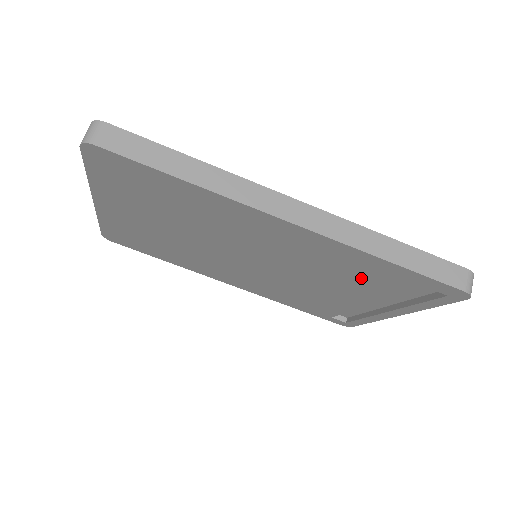
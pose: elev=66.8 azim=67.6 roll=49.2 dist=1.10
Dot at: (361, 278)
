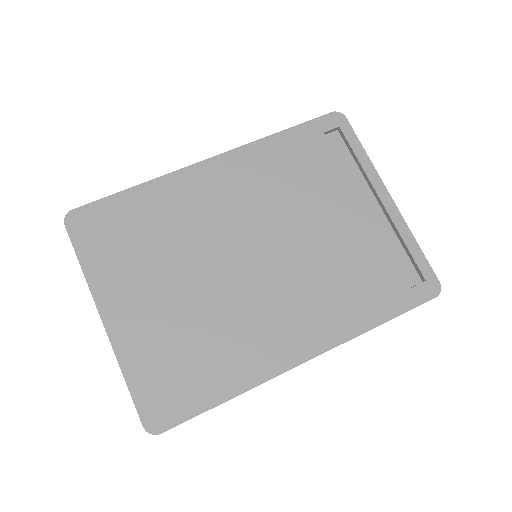
Dot at: (303, 172)
